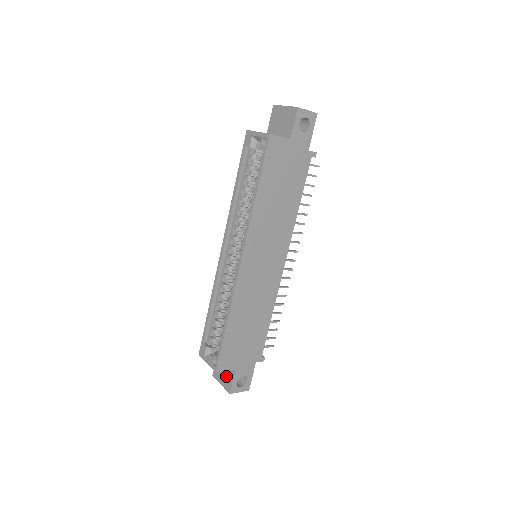
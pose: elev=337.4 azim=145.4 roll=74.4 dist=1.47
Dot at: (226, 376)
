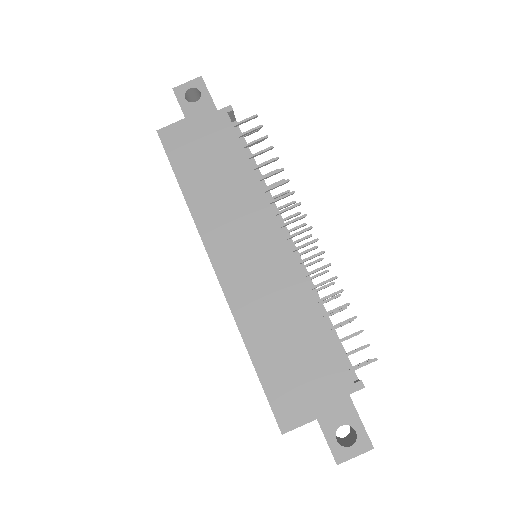
Dot at: occluded
